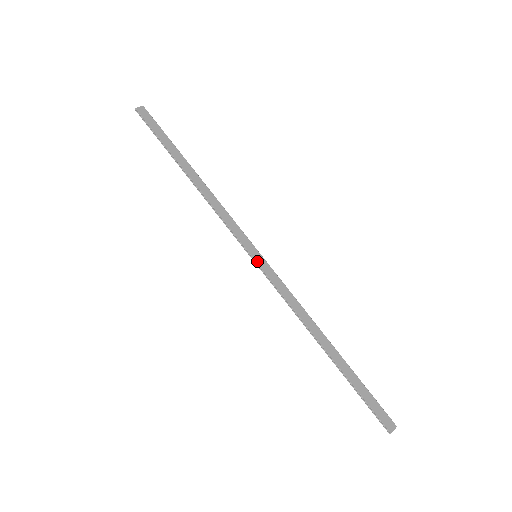
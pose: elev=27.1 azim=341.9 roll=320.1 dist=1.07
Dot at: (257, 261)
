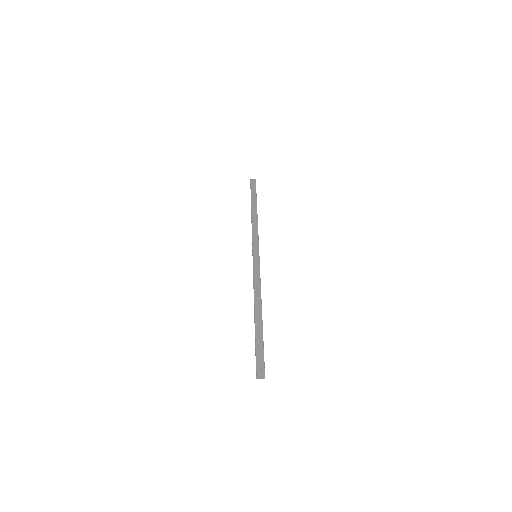
Dot at: (254, 258)
